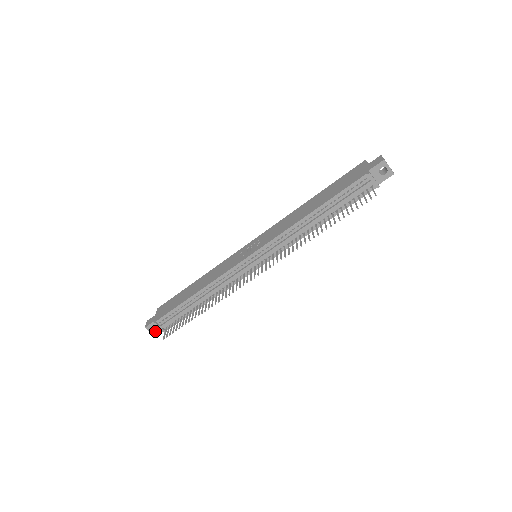
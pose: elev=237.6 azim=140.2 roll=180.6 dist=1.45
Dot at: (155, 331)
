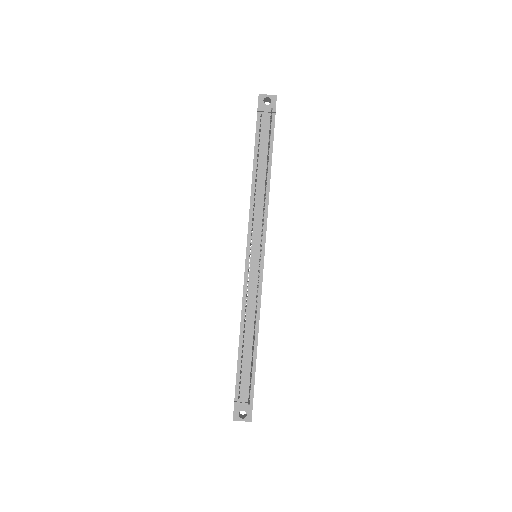
Dot at: (245, 416)
